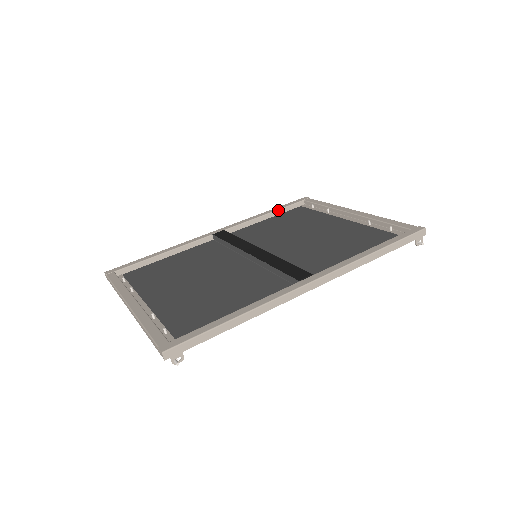
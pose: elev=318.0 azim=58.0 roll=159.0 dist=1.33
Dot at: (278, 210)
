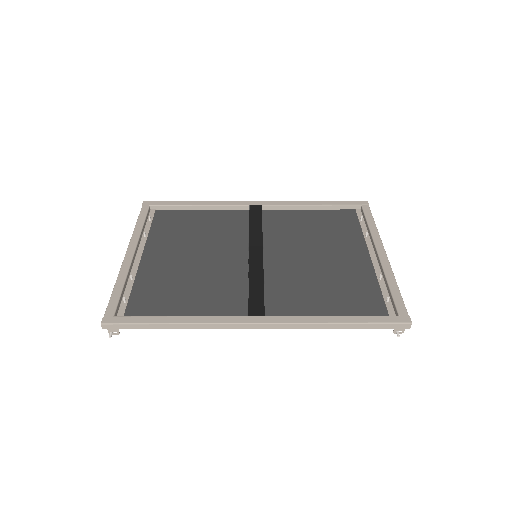
Dot at: (327, 205)
